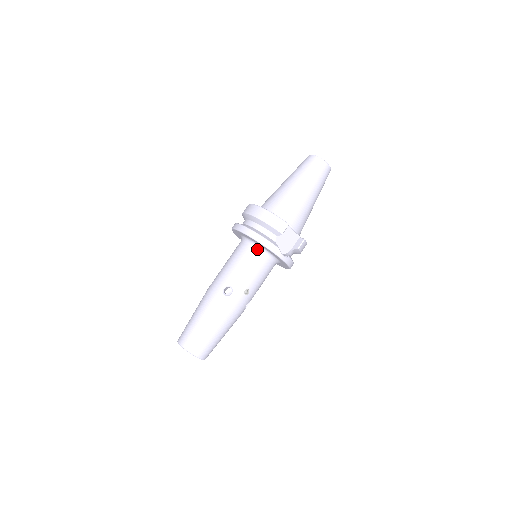
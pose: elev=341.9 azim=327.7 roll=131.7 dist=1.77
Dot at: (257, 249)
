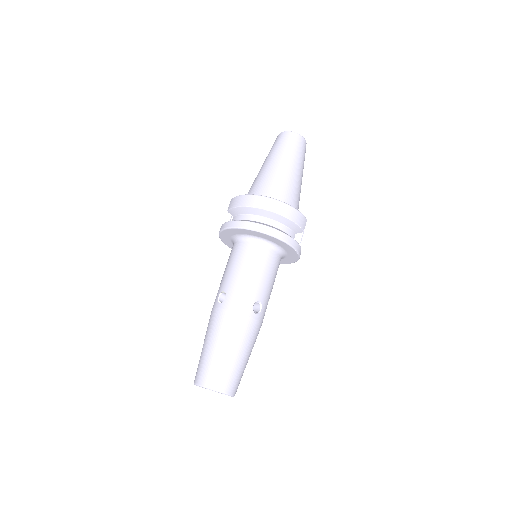
Dot at: (275, 251)
